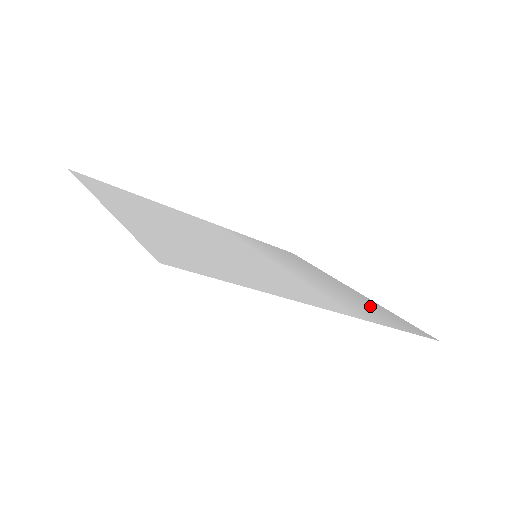
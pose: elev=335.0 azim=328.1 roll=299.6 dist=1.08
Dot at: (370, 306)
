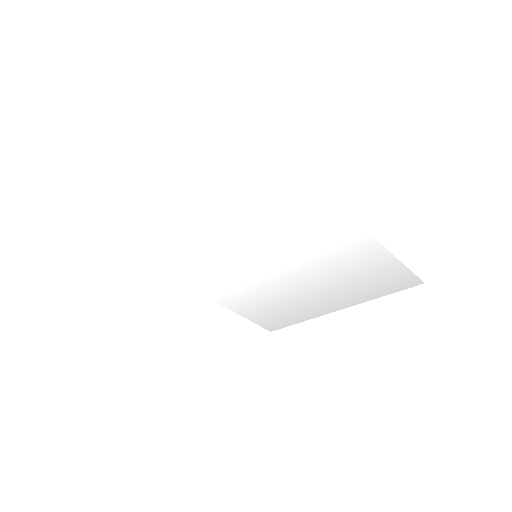
Dot at: (360, 281)
